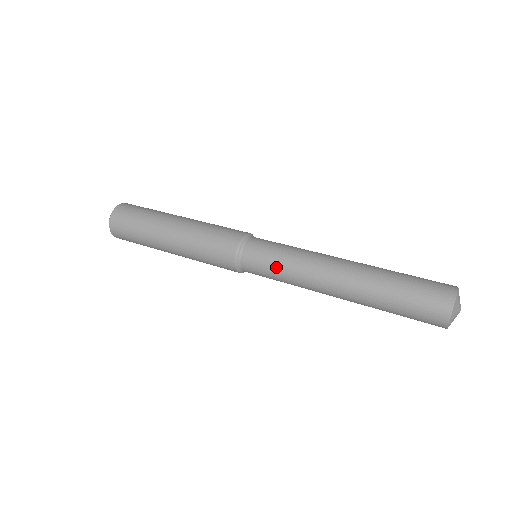
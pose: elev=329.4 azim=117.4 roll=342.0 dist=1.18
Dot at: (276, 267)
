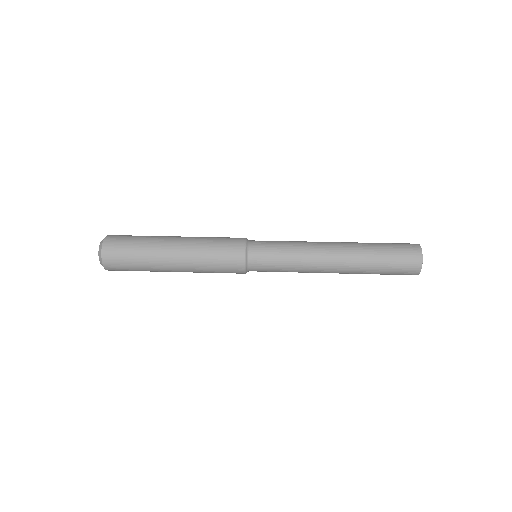
Dot at: (282, 251)
